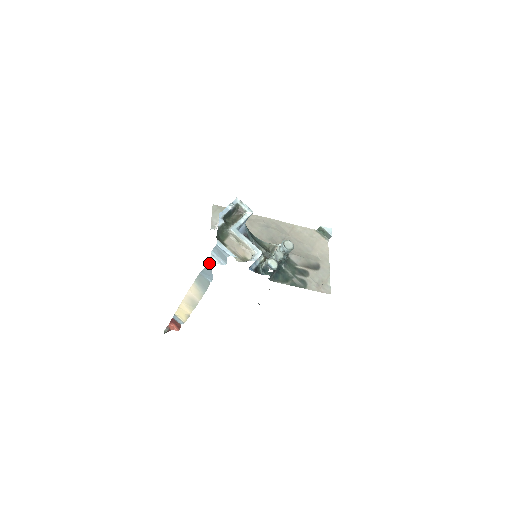
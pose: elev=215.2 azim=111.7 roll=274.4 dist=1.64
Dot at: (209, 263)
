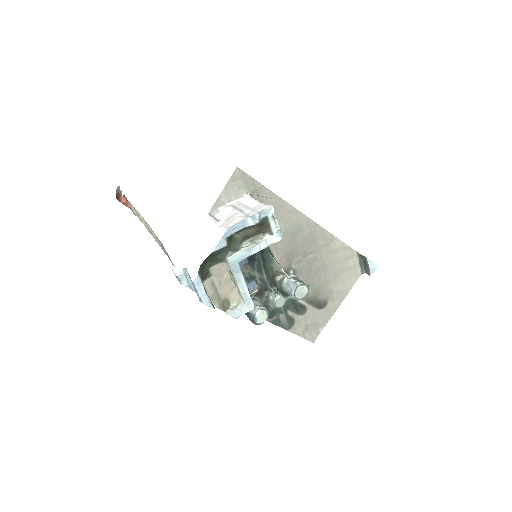
Dot at: occluded
